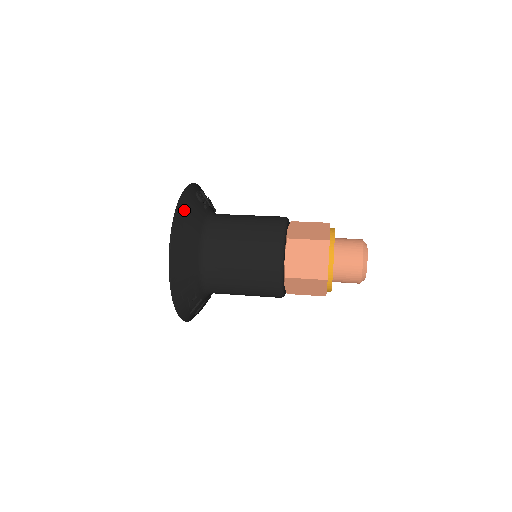
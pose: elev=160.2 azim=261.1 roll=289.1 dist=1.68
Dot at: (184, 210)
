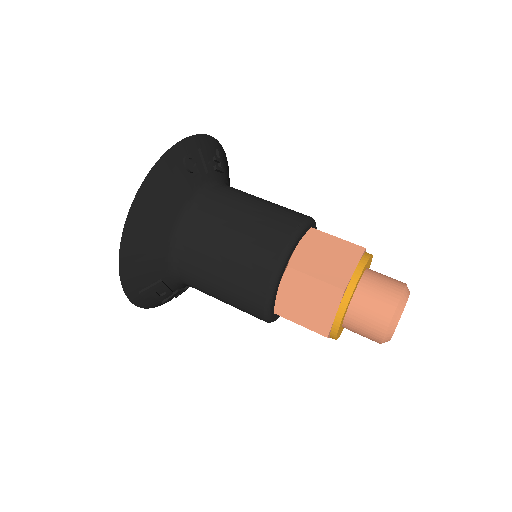
Dot at: (151, 192)
